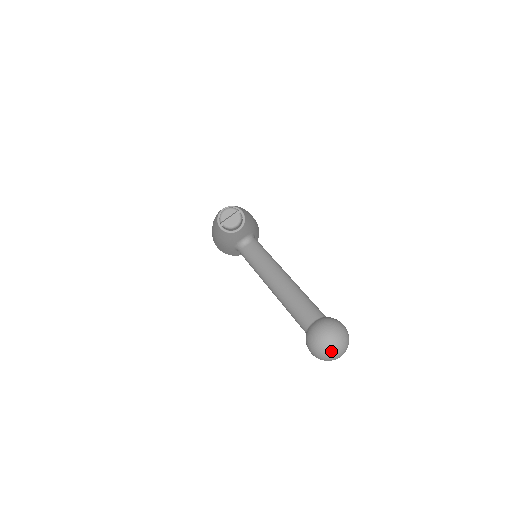
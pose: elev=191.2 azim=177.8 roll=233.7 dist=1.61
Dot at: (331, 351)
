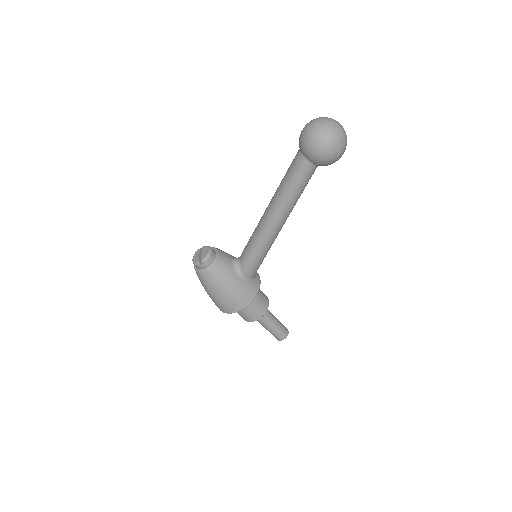
Dot at: (325, 124)
